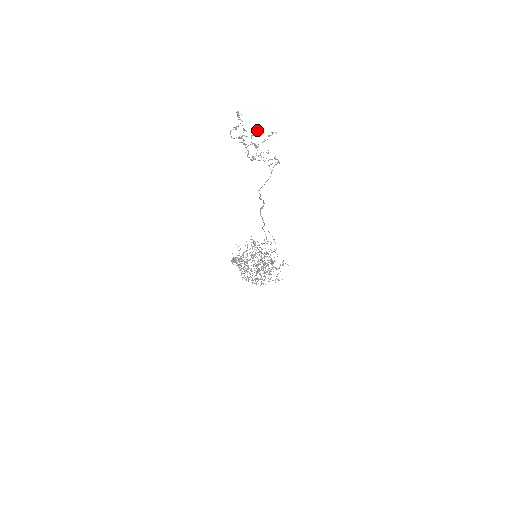
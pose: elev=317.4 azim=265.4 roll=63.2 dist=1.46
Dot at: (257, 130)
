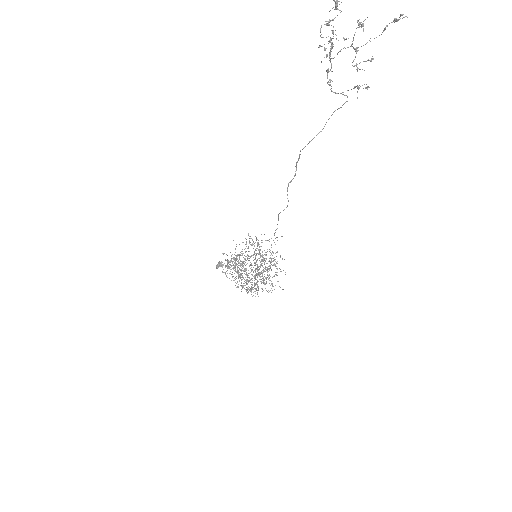
Dot at: (361, 26)
